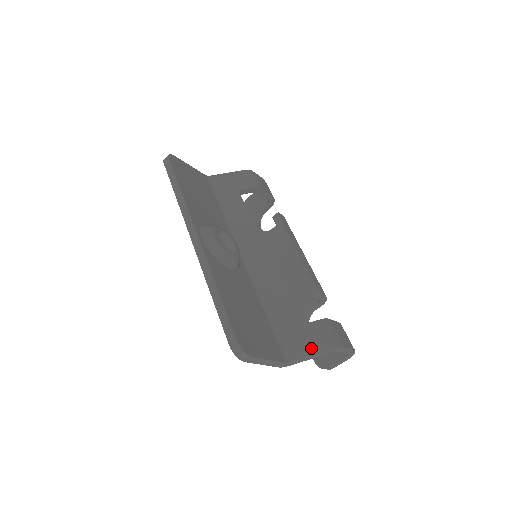
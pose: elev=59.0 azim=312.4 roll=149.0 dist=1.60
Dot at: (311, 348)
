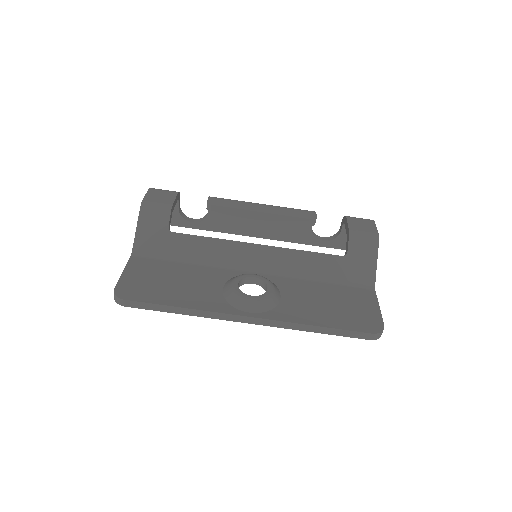
Dot at: (371, 262)
